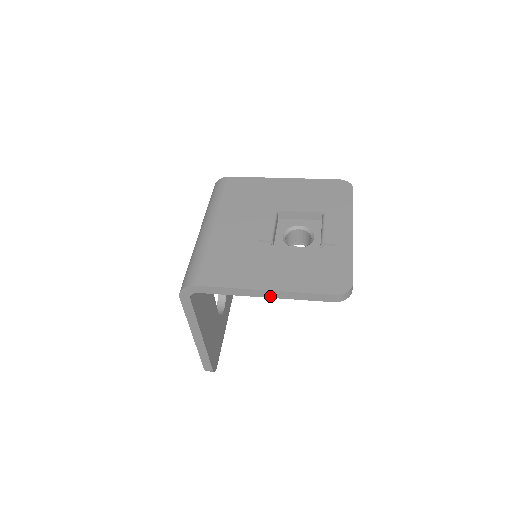
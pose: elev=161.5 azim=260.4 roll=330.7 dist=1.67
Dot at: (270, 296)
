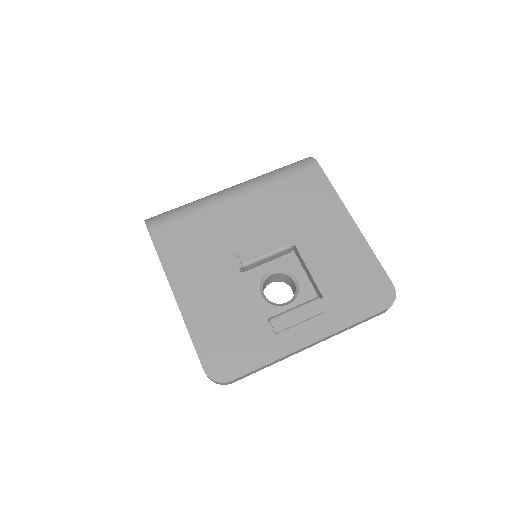
Dot at: occluded
